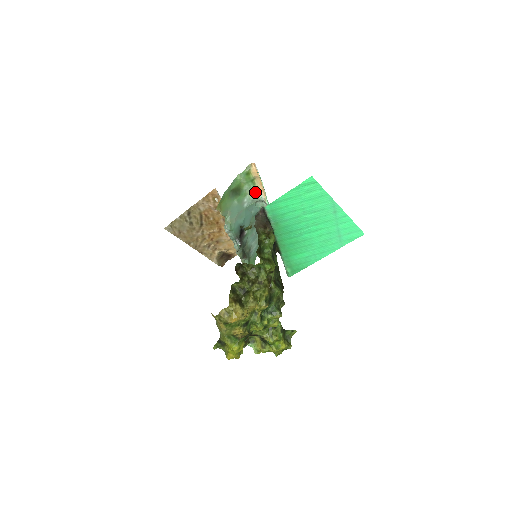
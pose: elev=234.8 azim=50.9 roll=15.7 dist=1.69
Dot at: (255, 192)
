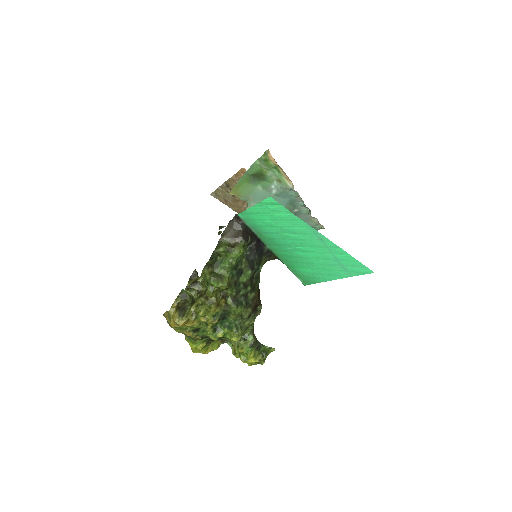
Dot at: (282, 180)
